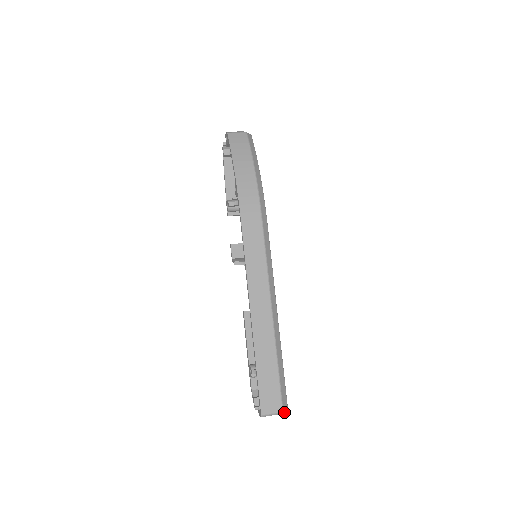
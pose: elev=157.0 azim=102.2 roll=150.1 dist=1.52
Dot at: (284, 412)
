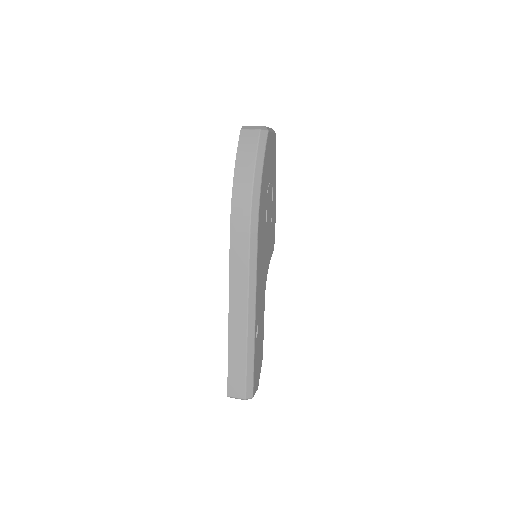
Dot at: occluded
